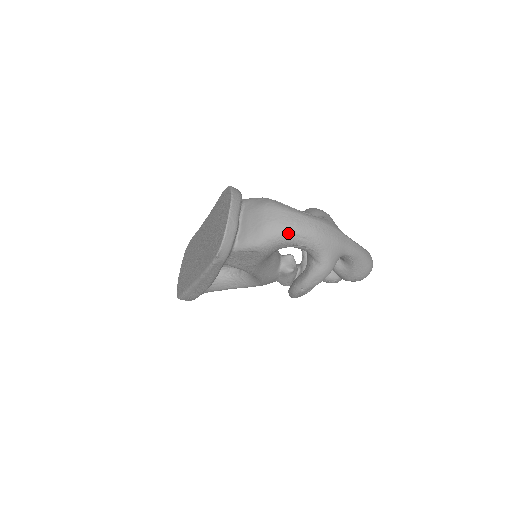
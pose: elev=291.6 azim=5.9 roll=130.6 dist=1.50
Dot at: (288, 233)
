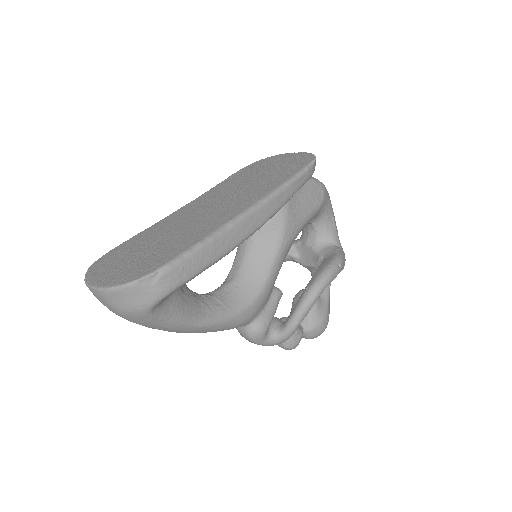
Dot at: occluded
